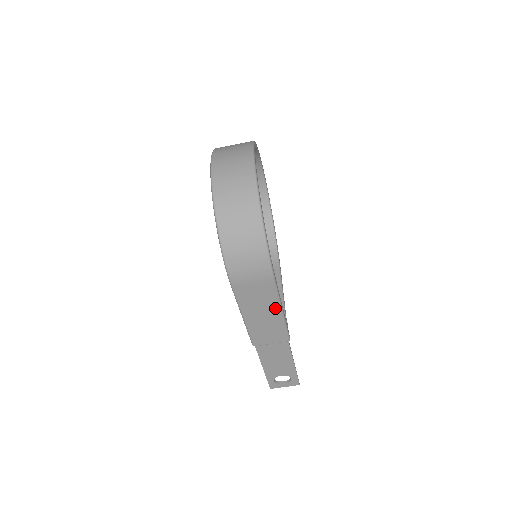
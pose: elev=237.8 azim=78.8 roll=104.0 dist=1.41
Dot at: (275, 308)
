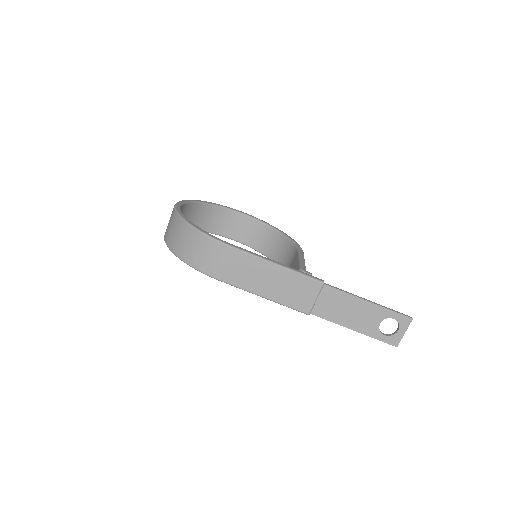
Dot at: (267, 267)
